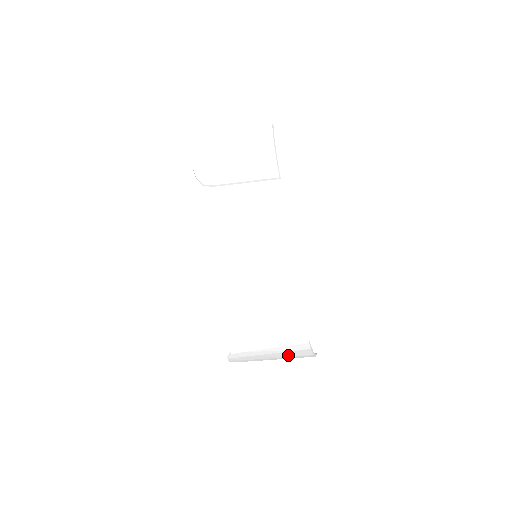
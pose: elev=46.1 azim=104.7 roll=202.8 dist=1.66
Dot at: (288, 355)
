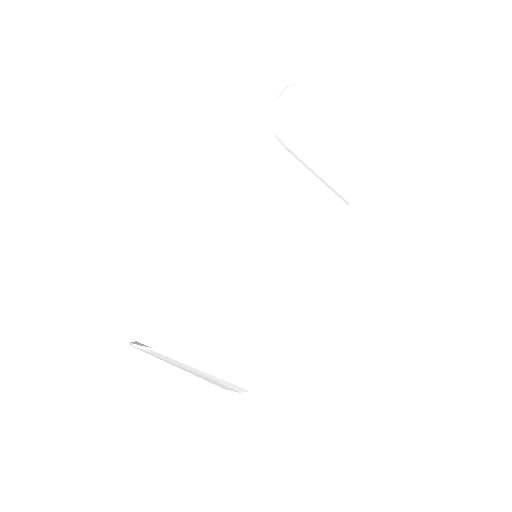
Dot at: (206, 379)
